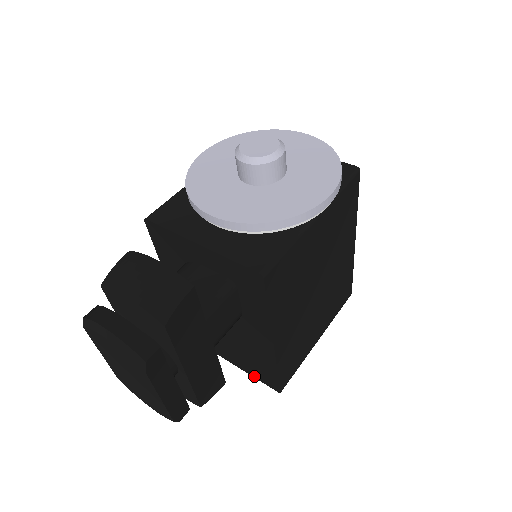
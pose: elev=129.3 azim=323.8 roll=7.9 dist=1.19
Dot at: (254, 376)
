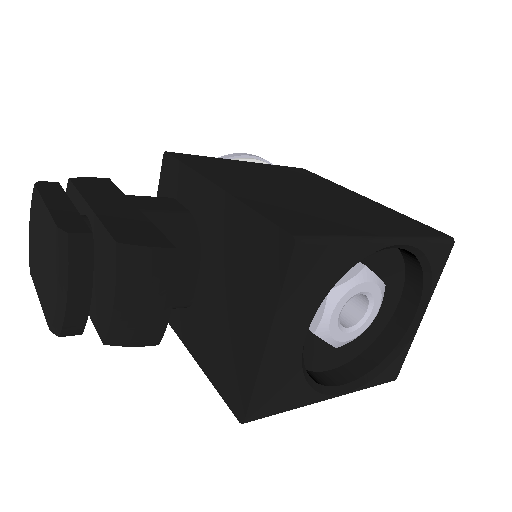
Dot at: (277, 293)
